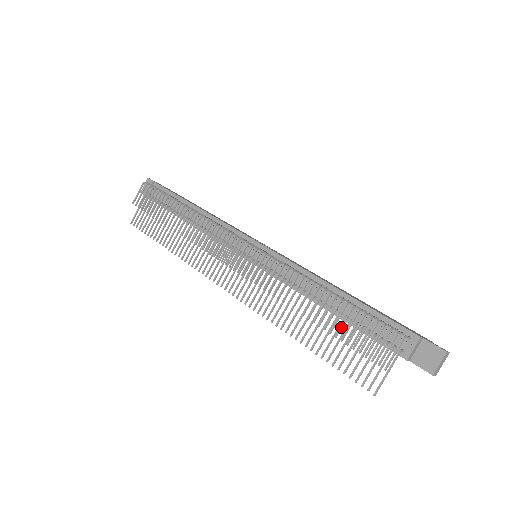
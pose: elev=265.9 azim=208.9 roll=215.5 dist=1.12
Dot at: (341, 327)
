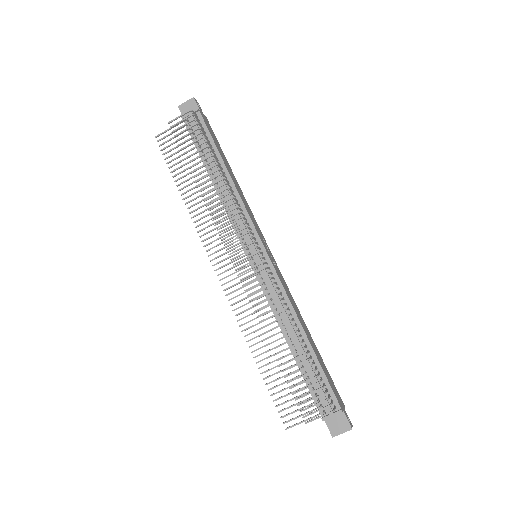
Dot at: (293, 373)
